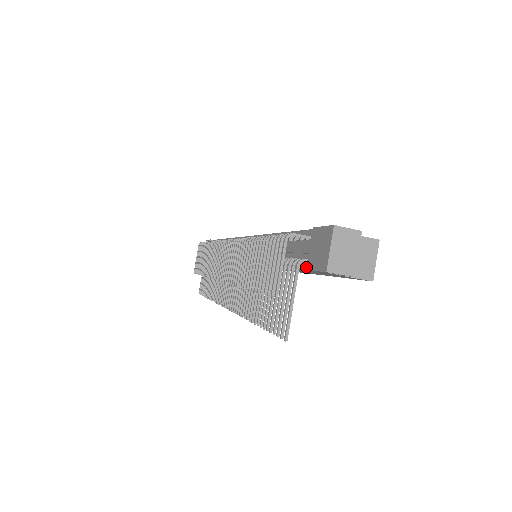
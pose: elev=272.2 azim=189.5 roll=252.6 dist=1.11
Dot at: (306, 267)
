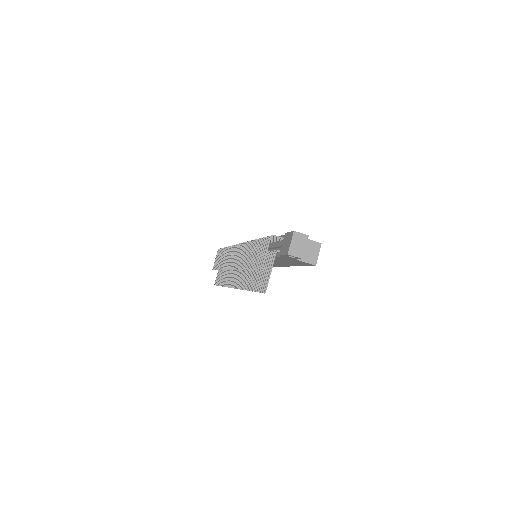
Dot at: (279, 254)
